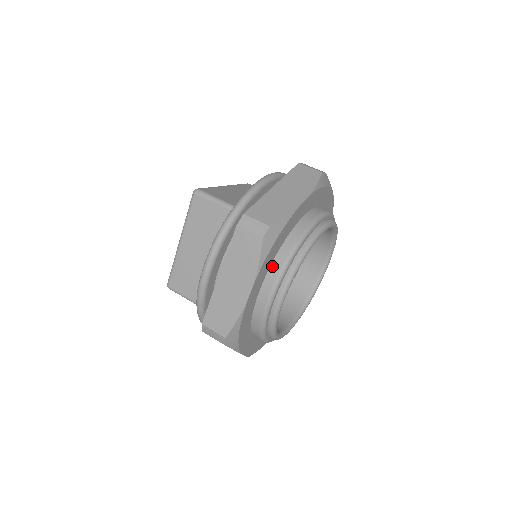
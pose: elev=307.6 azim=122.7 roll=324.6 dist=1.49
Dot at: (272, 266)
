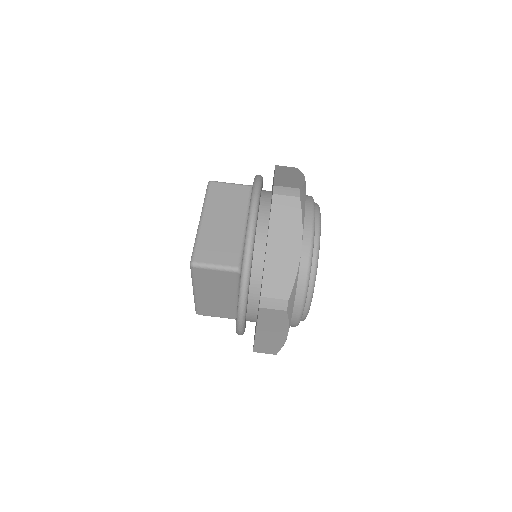
Dot at: occluded
